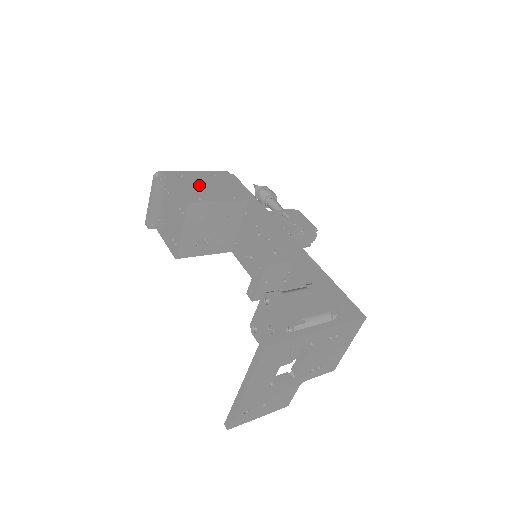
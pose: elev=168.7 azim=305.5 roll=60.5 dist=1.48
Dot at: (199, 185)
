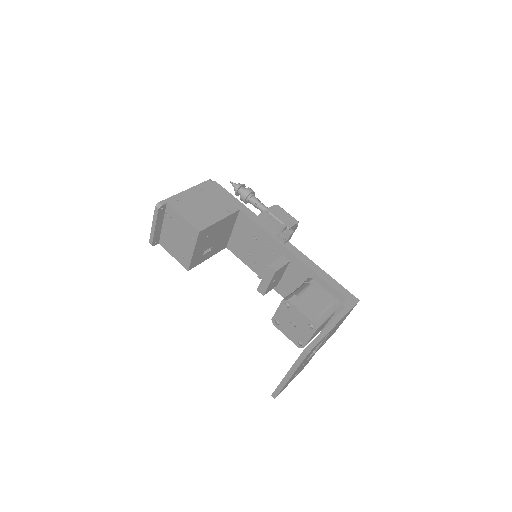
Dot at: (197, 207)
